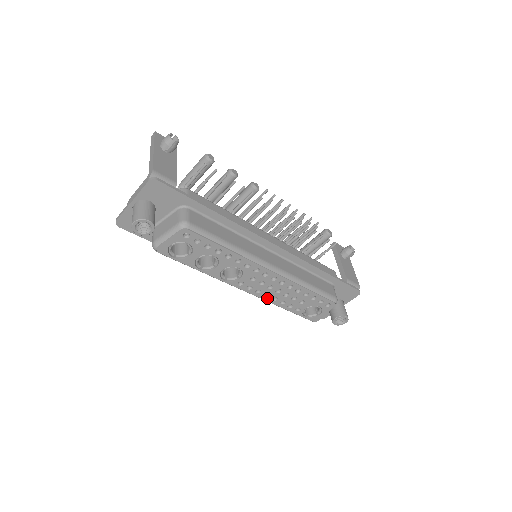
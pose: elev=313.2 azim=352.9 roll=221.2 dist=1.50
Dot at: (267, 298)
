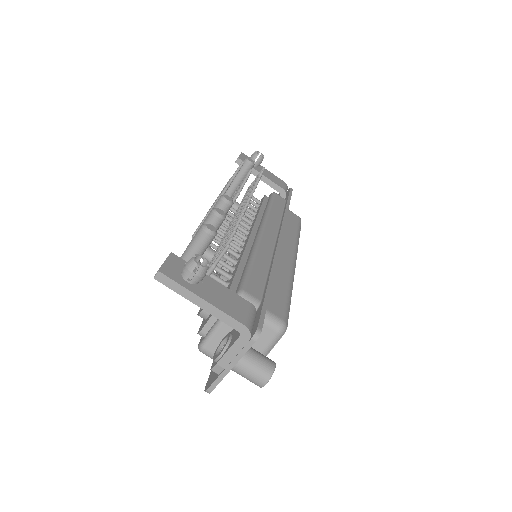
Dot at: occluded
